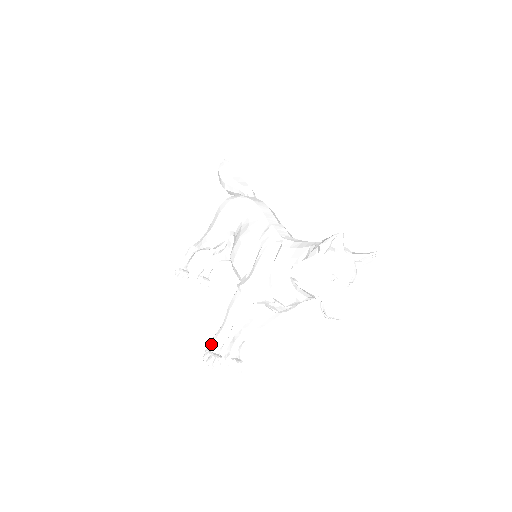
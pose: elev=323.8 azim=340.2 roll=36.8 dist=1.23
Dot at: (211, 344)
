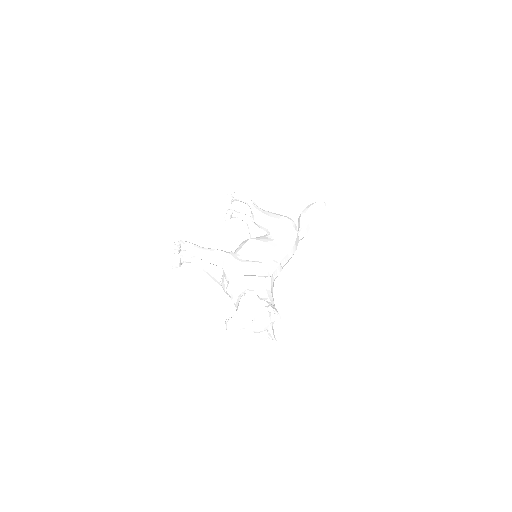
Dot at: (186, 243)
